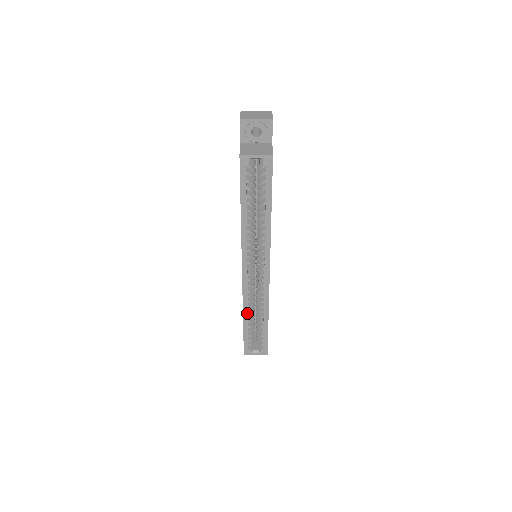
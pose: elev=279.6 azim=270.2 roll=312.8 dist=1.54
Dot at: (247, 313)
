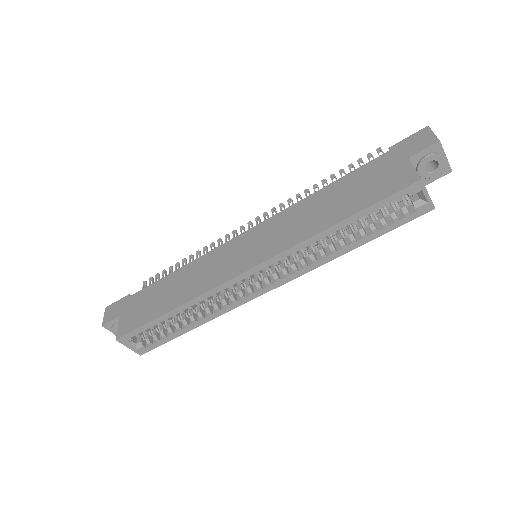
Dot at: (187, 307)
